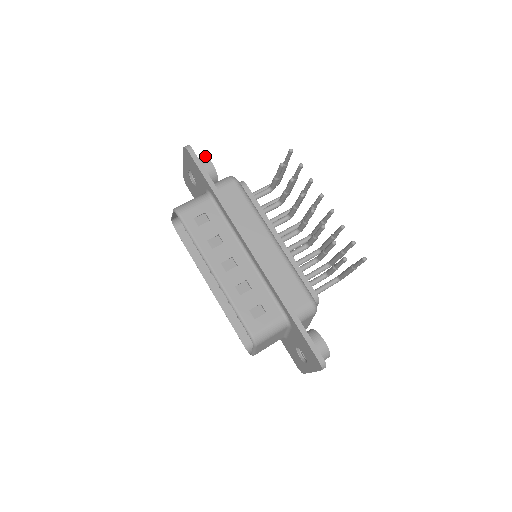
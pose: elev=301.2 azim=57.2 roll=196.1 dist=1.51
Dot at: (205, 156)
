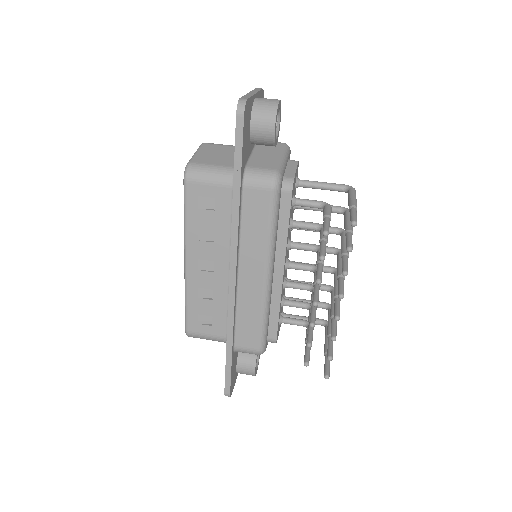
Dot at: (275, 111)
